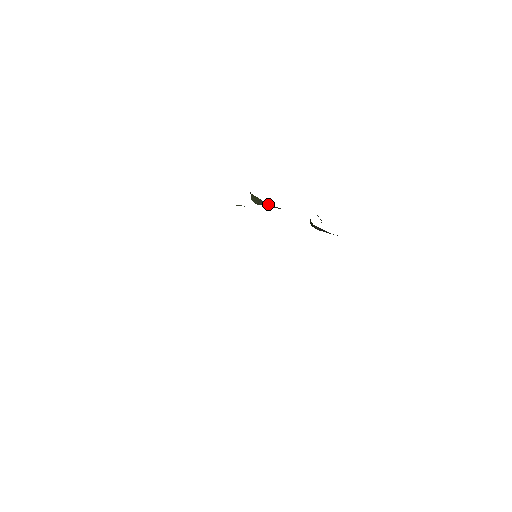
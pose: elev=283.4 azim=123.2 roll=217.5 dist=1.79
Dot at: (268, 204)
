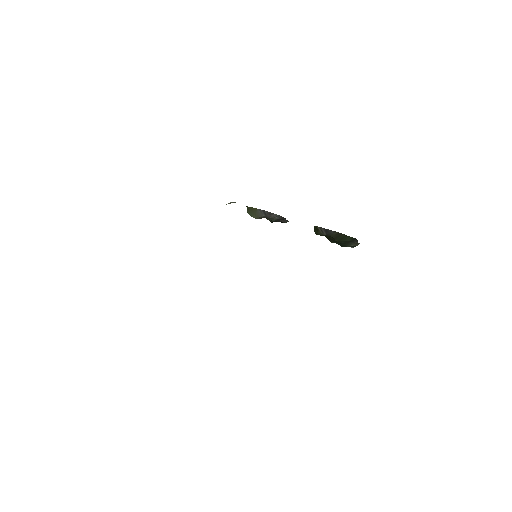
Dot at: (265, 212)
